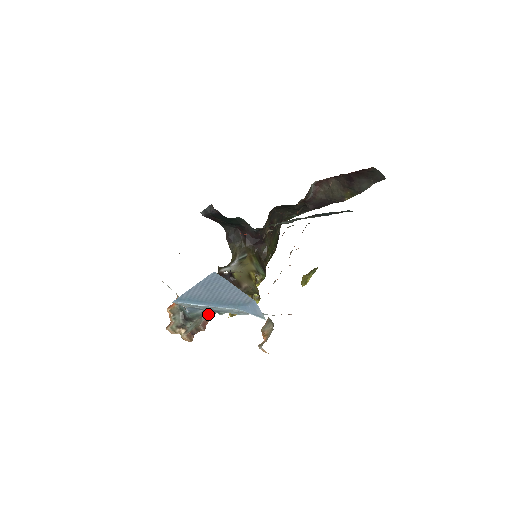
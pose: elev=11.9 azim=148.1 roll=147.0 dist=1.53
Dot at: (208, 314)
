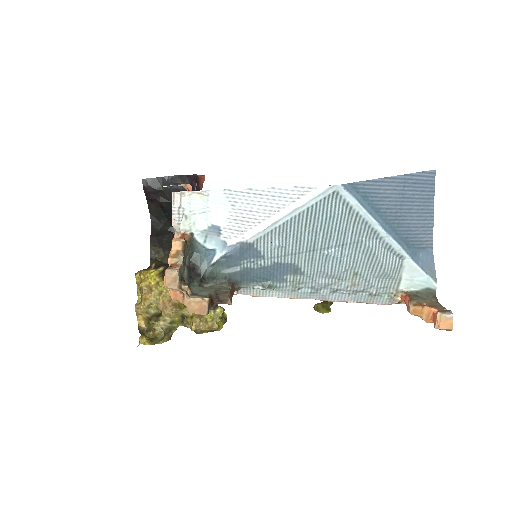
Dot at: (234, 283)
